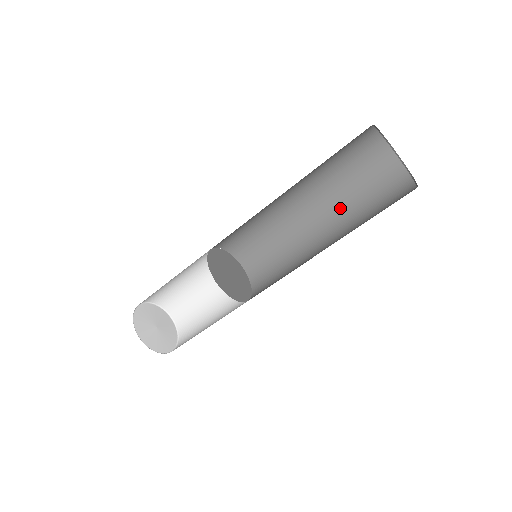
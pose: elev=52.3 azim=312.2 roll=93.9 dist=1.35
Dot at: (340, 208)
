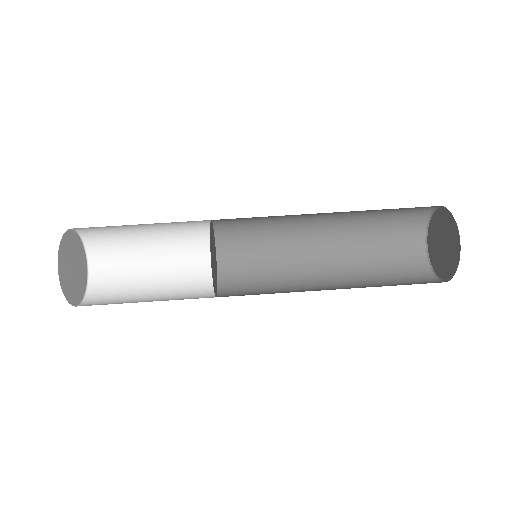
Dot at: (358, 282)
